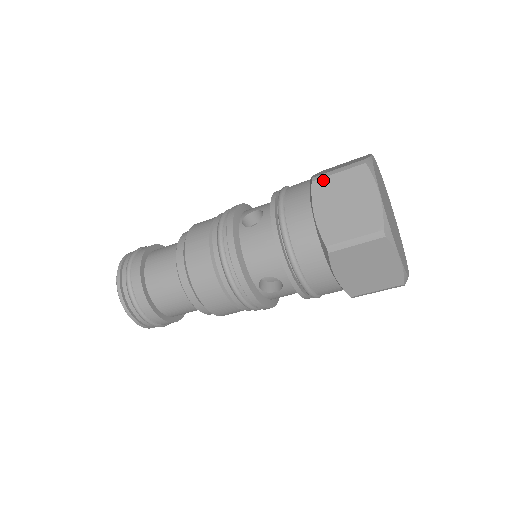
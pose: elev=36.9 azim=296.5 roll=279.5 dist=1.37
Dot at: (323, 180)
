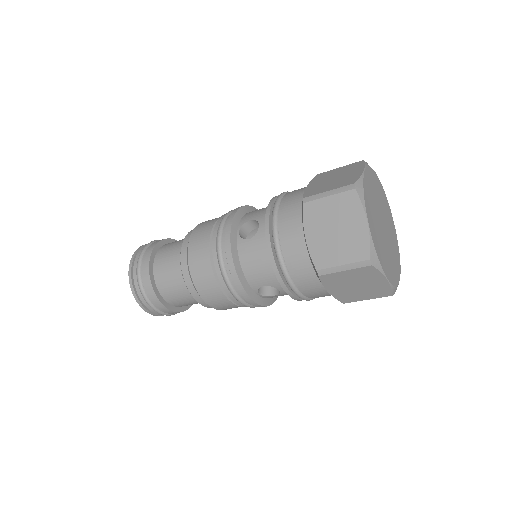
Dot at: (314, 203)
